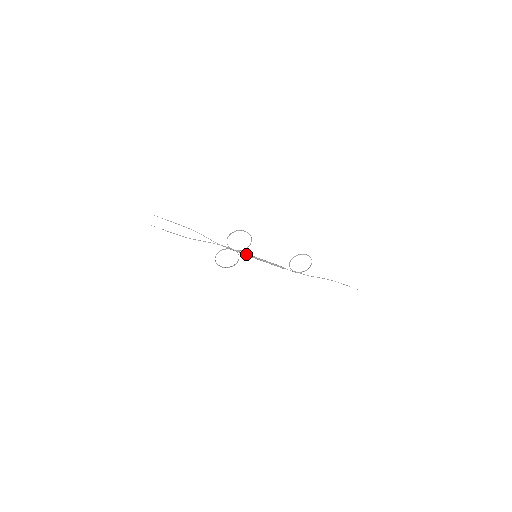
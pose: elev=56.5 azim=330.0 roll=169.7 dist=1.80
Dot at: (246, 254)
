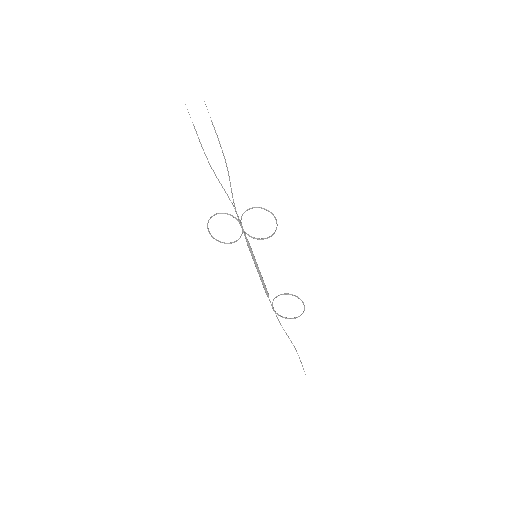
Dot at: (249, 244)
